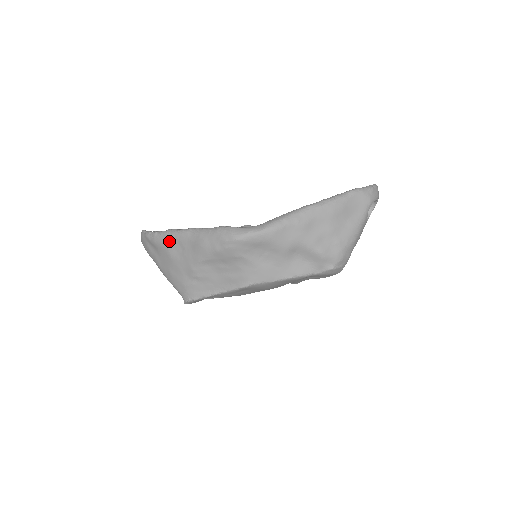
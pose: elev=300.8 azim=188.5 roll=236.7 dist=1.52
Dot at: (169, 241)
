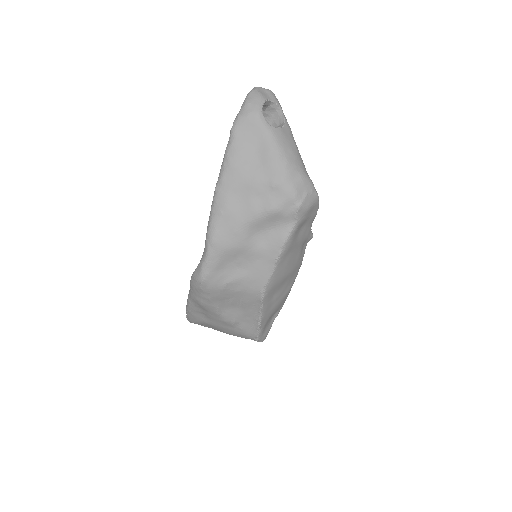
Dot at: (194, 316)
